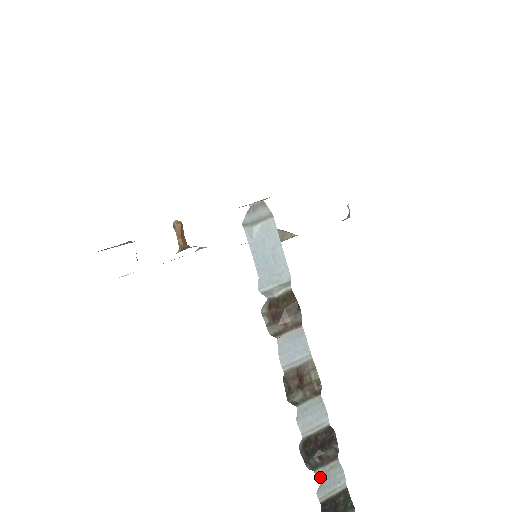
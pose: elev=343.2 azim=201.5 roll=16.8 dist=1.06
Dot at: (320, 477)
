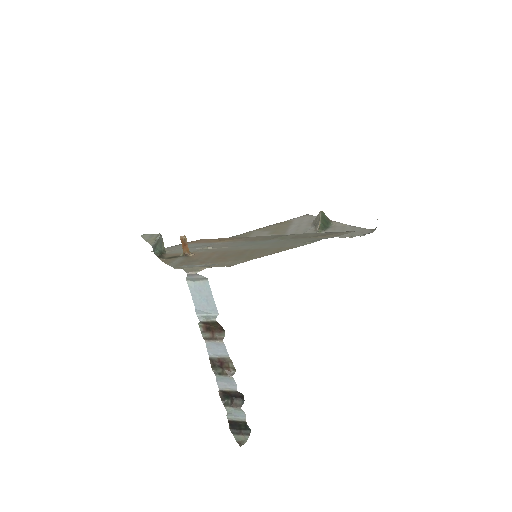
Dot at: (227, 410)
